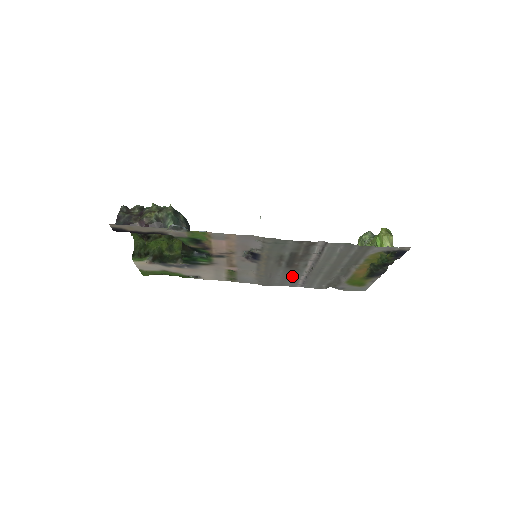
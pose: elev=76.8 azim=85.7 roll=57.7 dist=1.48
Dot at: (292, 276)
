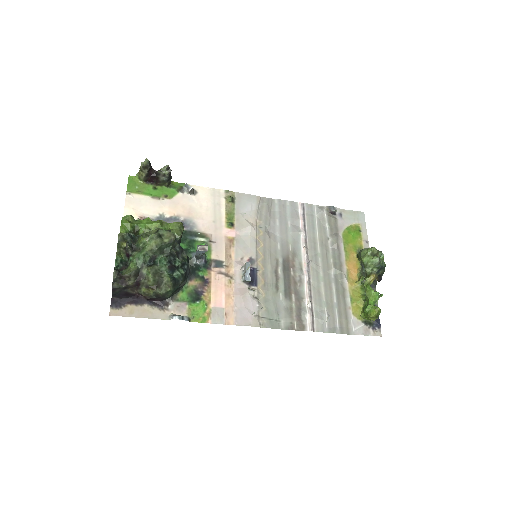
Dot at: (291, 231)
